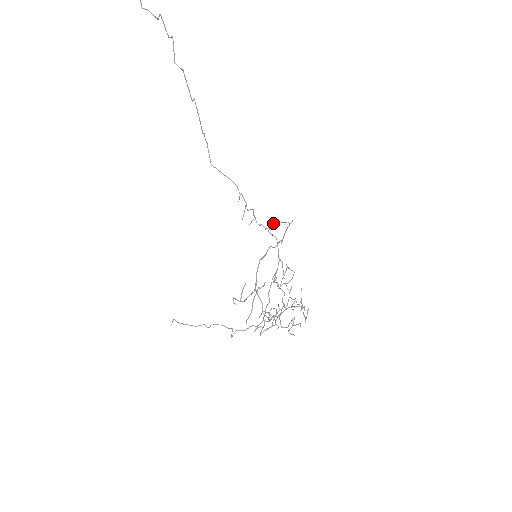
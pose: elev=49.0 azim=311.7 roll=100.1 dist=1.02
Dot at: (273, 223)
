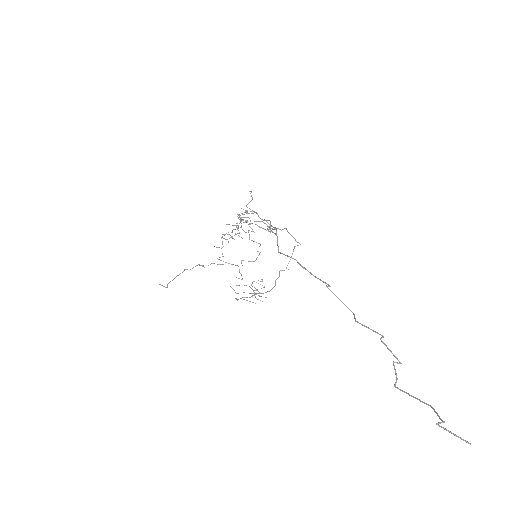
Dot at: (281, 230)
